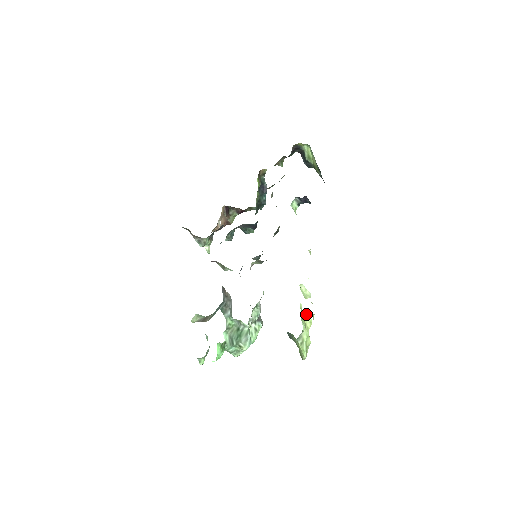
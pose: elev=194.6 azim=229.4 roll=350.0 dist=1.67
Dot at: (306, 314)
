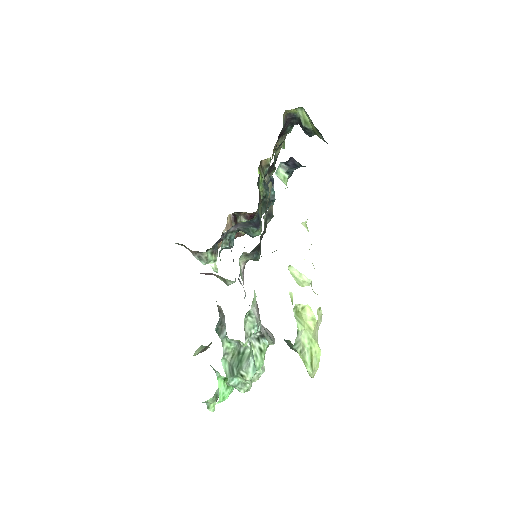
Dot at: (304, 308)
